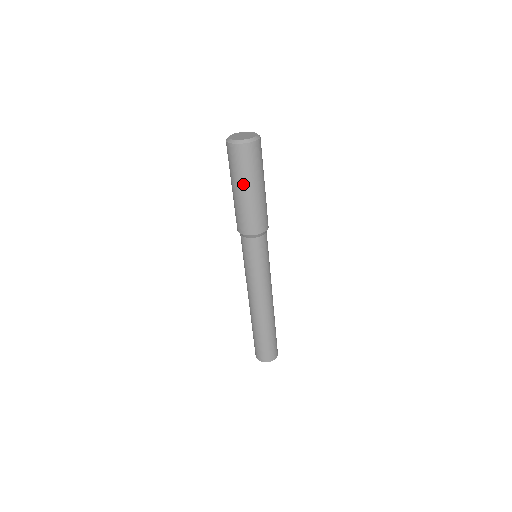
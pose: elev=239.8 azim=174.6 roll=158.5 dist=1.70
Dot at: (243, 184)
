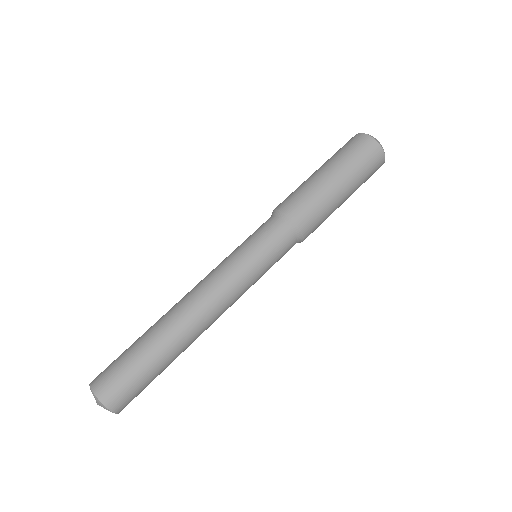
Dot at: (330, 164)
